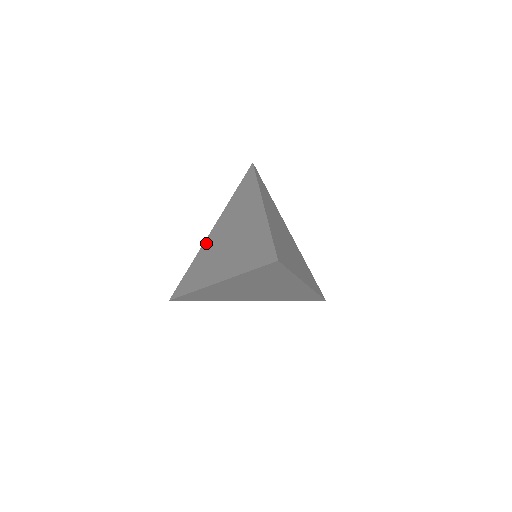
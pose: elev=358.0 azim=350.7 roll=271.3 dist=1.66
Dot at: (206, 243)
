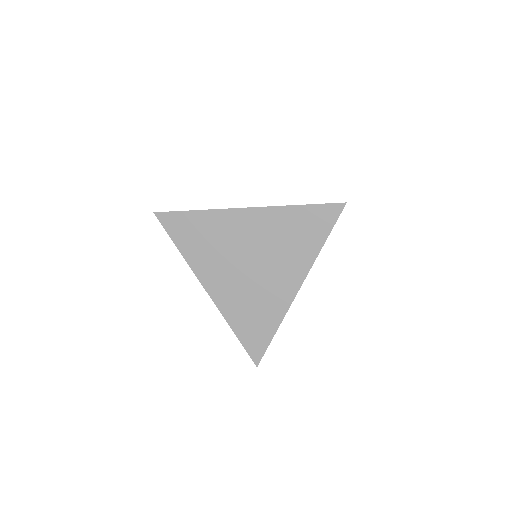
Dot at: occluded
